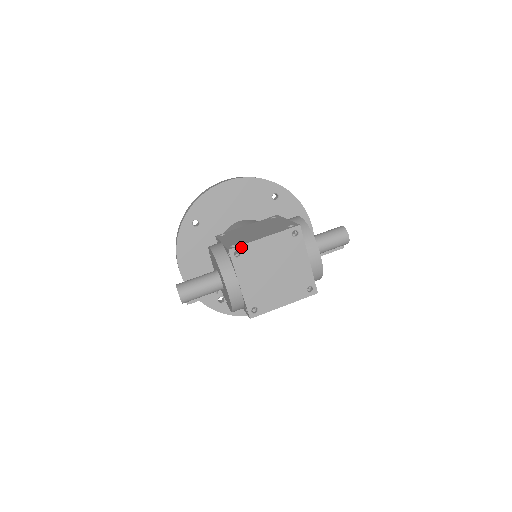
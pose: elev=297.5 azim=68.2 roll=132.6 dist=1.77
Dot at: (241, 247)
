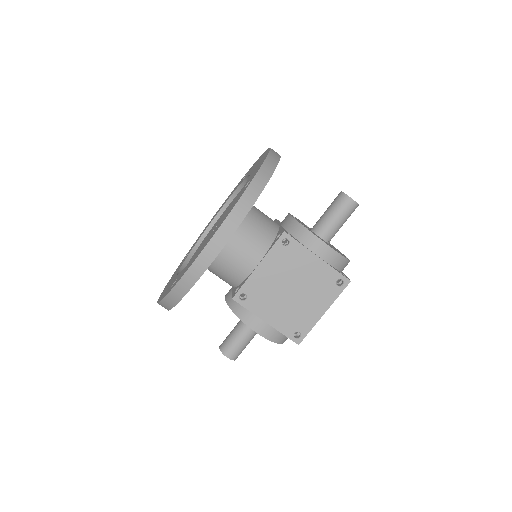
Dot at: occluded
